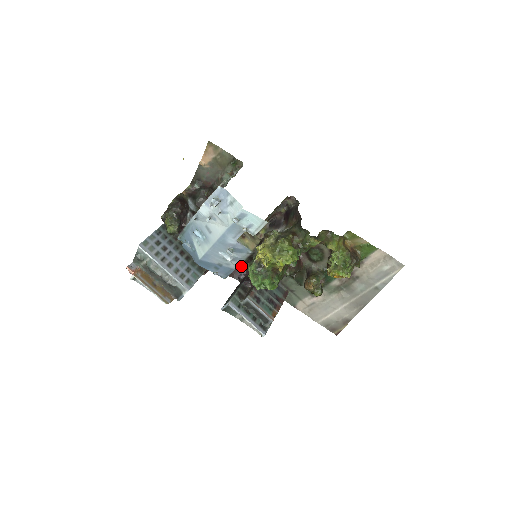
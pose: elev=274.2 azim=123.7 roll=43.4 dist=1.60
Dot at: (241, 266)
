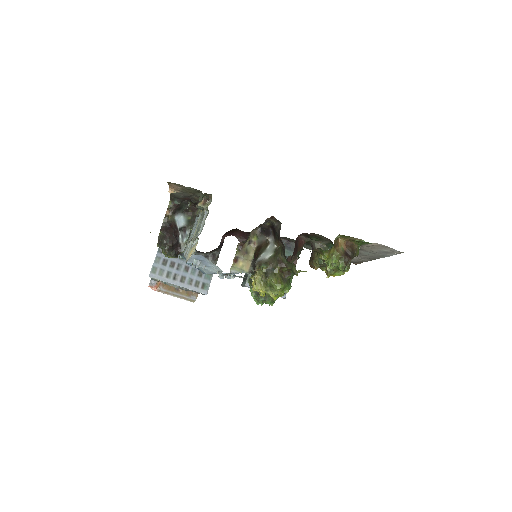
Dot at: (249, 233)
